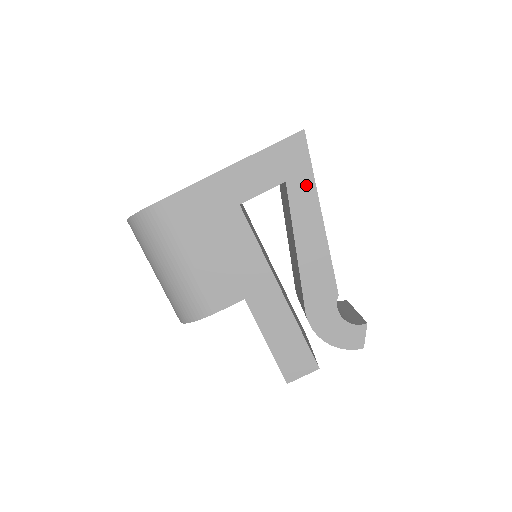
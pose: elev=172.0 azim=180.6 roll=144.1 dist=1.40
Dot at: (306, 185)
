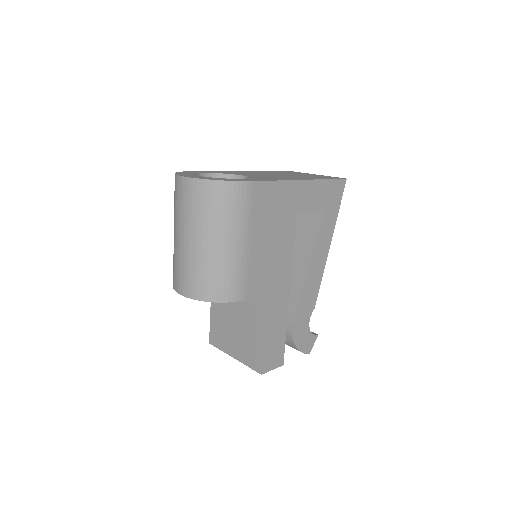
Dot at: (332, 219)
